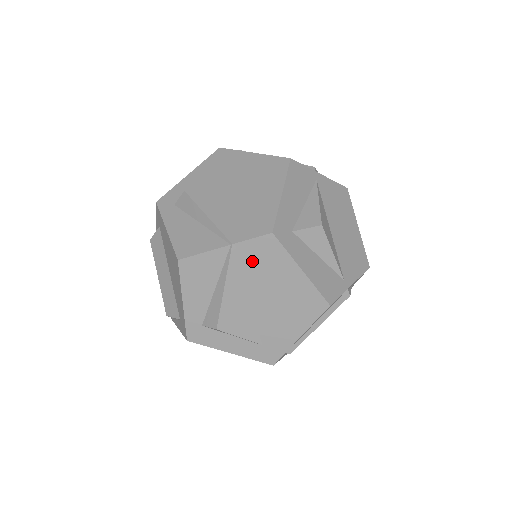
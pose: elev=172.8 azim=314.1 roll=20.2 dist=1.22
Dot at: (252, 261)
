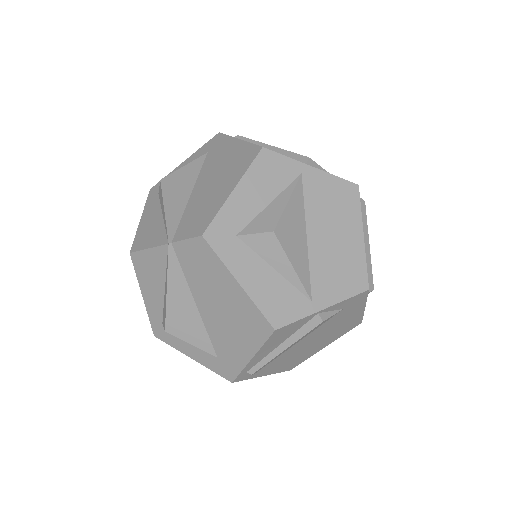
Dot at: (190, 264)
